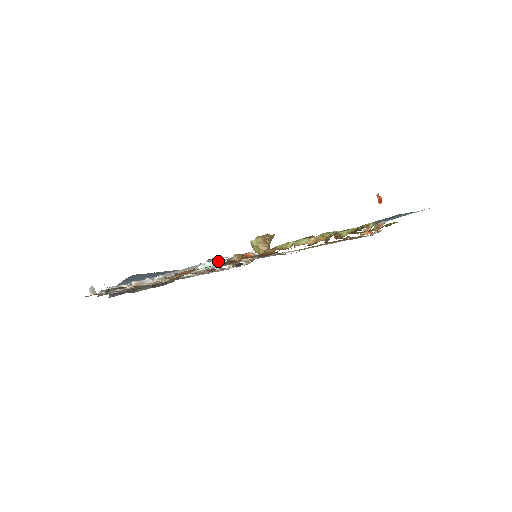
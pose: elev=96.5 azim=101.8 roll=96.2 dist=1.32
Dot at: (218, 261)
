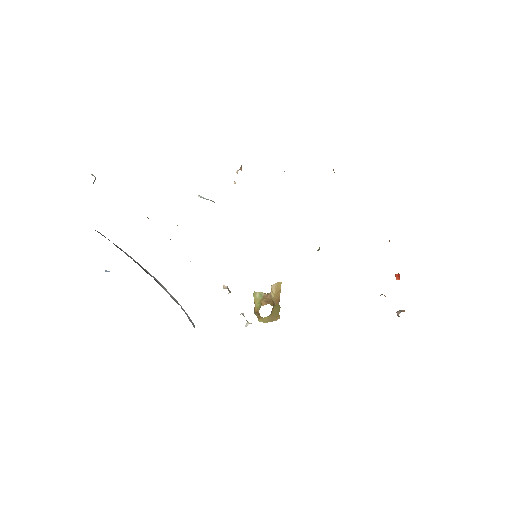
Dot at: occluded
